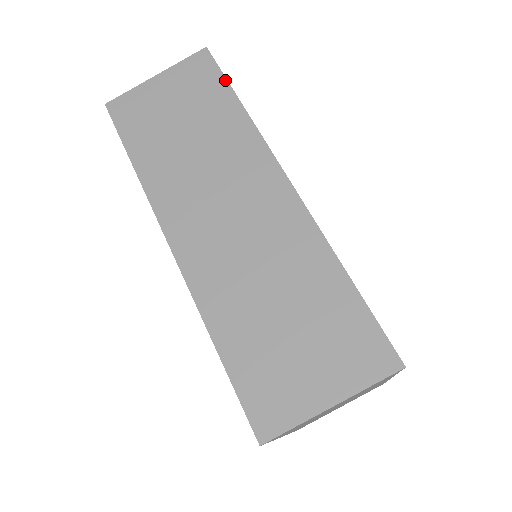
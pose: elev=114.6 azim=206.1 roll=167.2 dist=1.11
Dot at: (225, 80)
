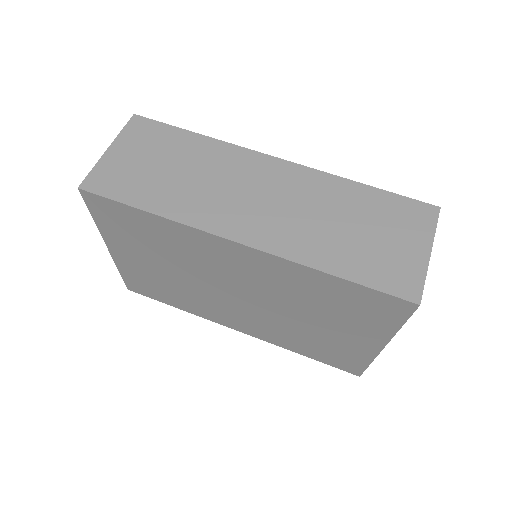
Dot at: (172, 126)
